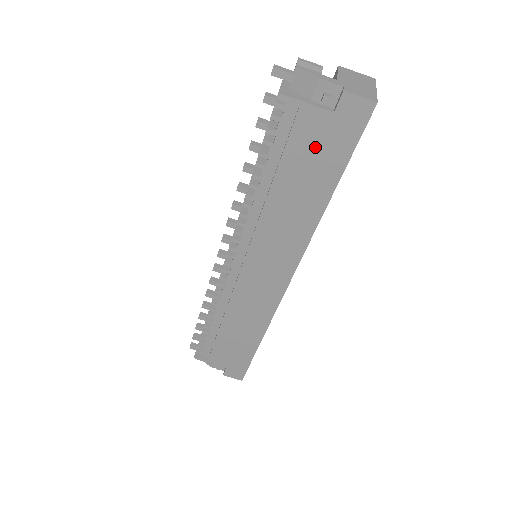
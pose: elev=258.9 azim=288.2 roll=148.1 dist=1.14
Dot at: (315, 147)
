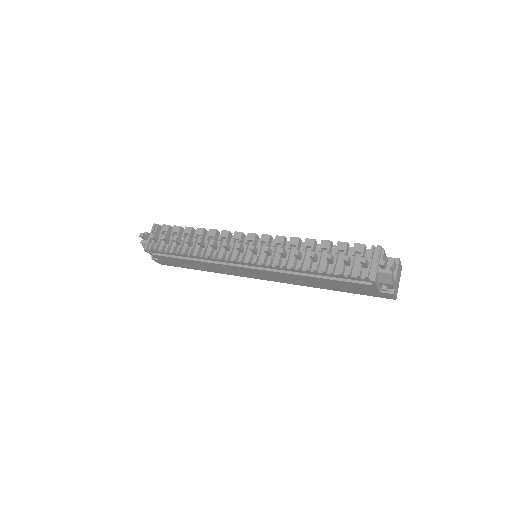
Dot at: (356, 288)
